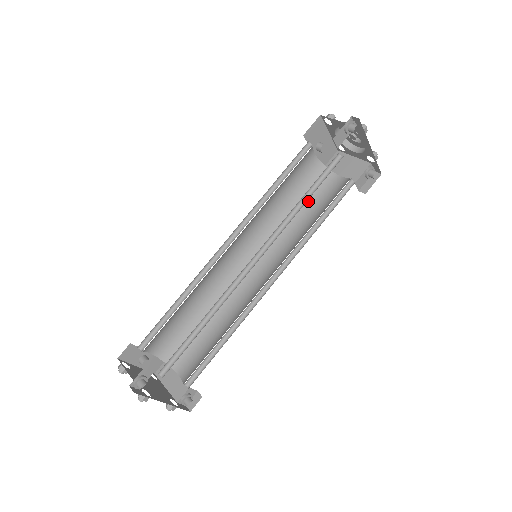
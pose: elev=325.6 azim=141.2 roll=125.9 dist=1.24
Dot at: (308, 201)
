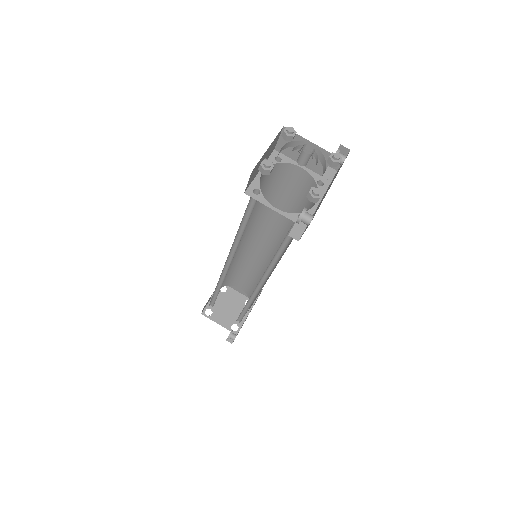
Dot at: (276, 192)
